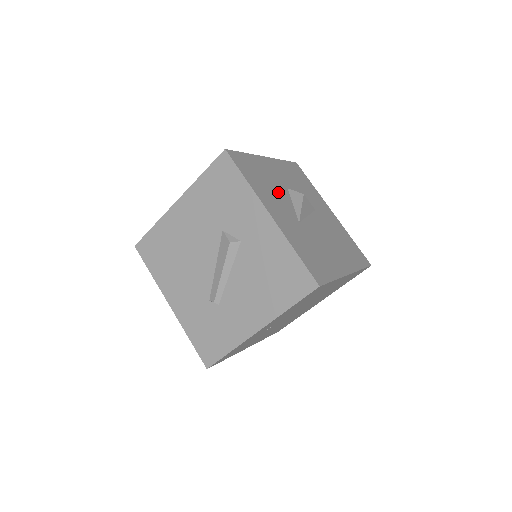
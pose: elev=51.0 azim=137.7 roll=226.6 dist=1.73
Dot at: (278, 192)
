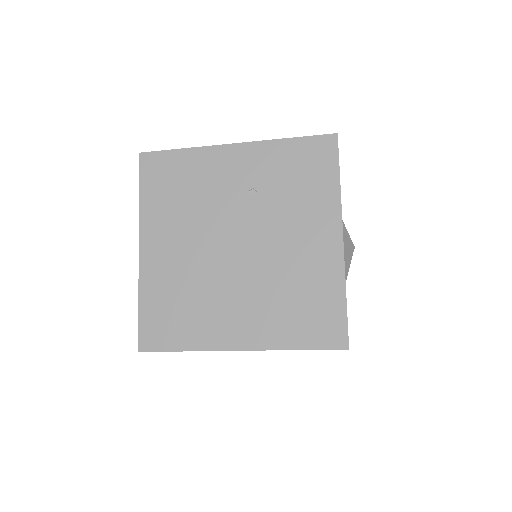
Dot at: occluded
